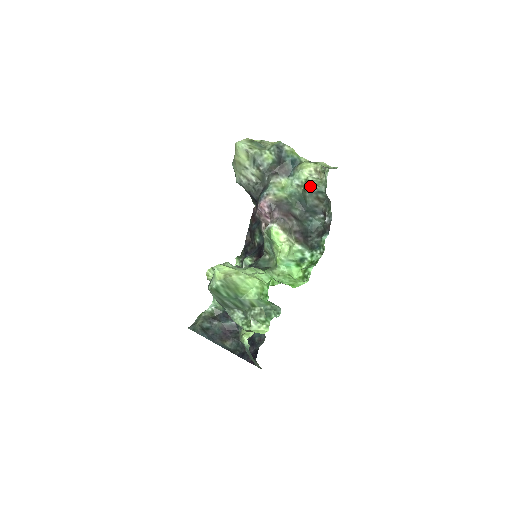
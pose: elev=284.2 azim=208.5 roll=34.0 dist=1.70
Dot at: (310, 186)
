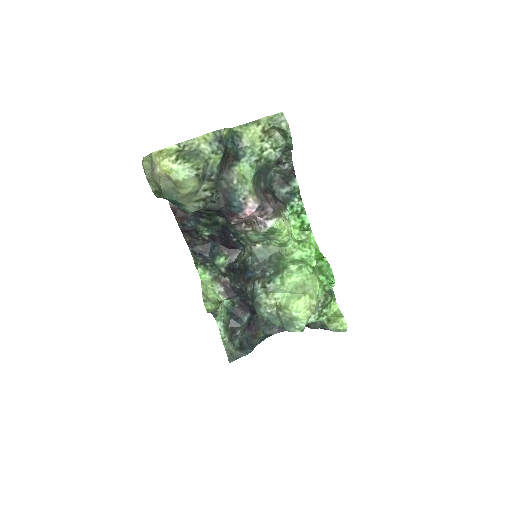
Dot at: (276, 154)
